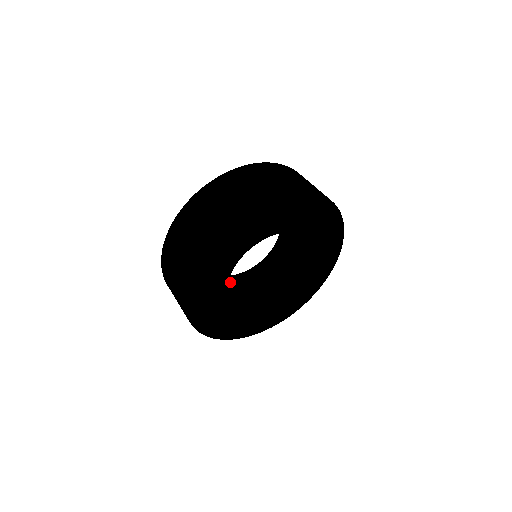
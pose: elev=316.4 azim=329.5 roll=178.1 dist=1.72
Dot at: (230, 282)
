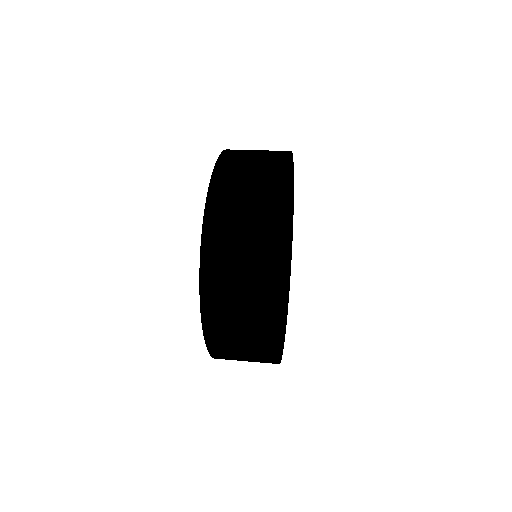
Dot at: occluded
